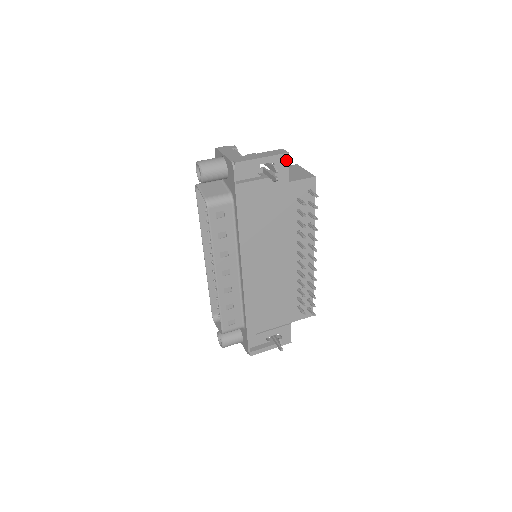
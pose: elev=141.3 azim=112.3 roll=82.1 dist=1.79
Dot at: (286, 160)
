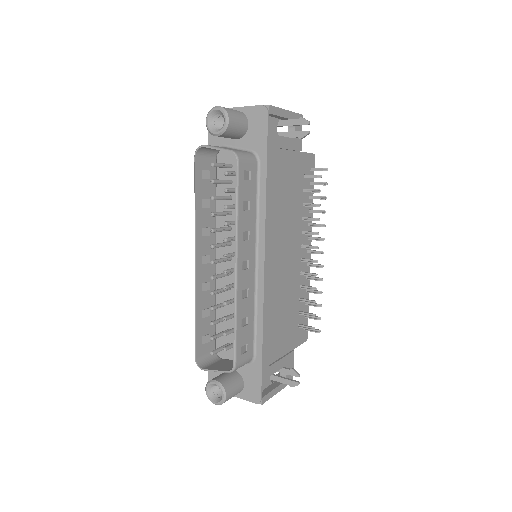
Dot at: occluded
